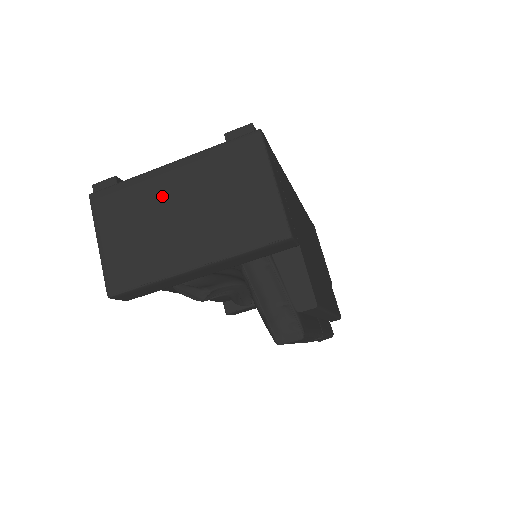
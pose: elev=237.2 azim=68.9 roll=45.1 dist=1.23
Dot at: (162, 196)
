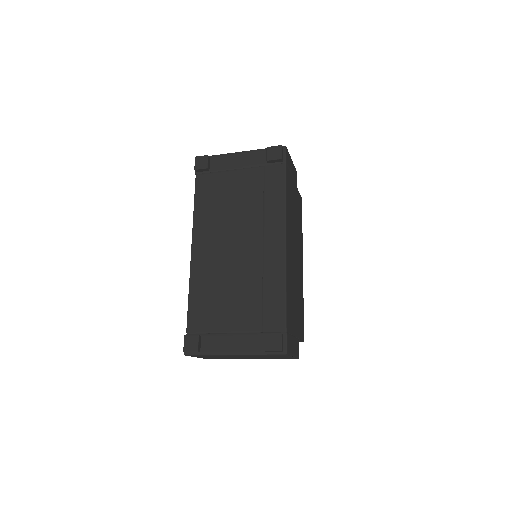
Dot at: occluded
